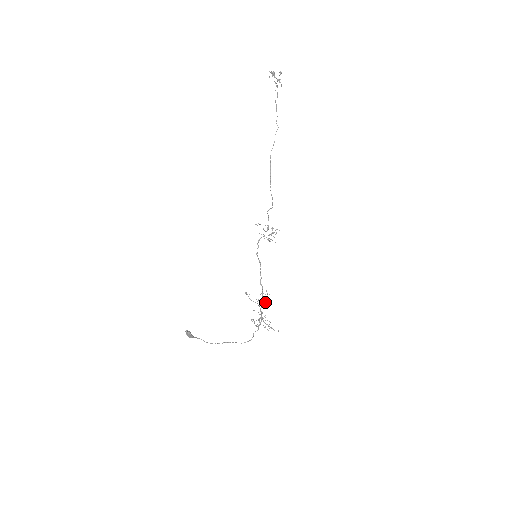
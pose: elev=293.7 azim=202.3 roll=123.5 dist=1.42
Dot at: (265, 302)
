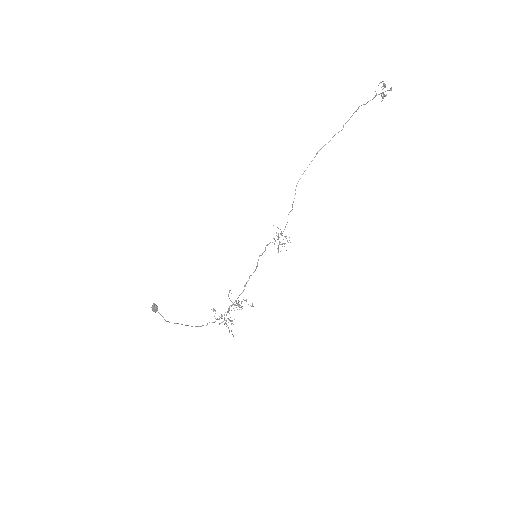
Dot at: (241, 307)
